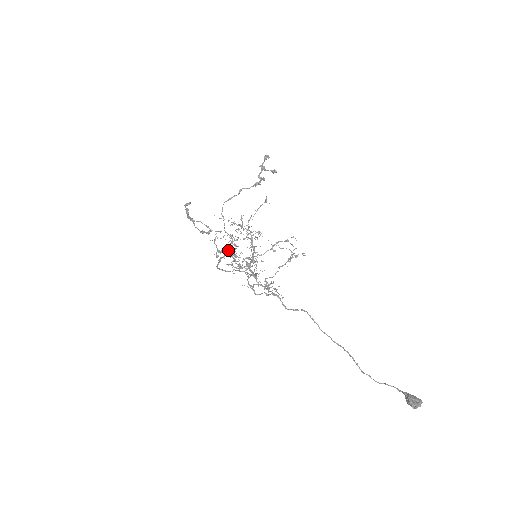
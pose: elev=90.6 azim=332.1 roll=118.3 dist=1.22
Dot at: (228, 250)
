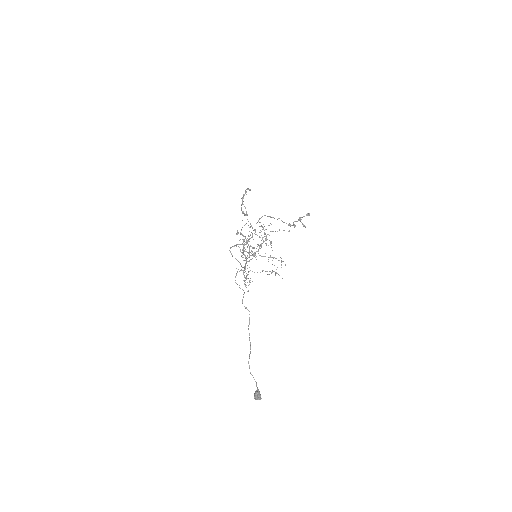
Dot at: occluded
